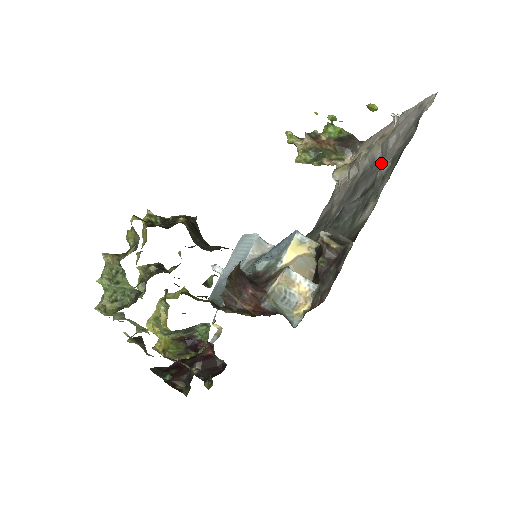
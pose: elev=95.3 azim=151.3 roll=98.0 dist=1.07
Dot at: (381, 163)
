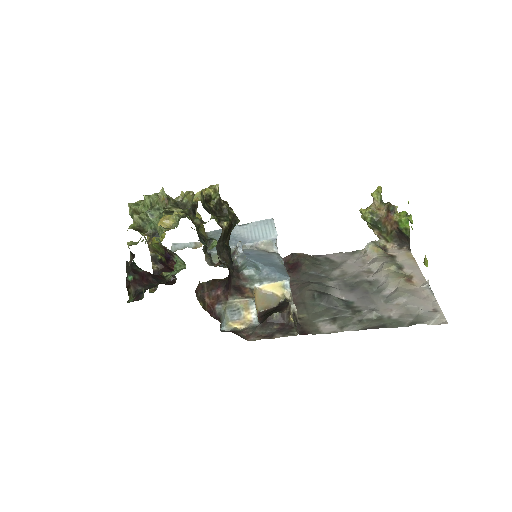
Dot at: (378, 303)
